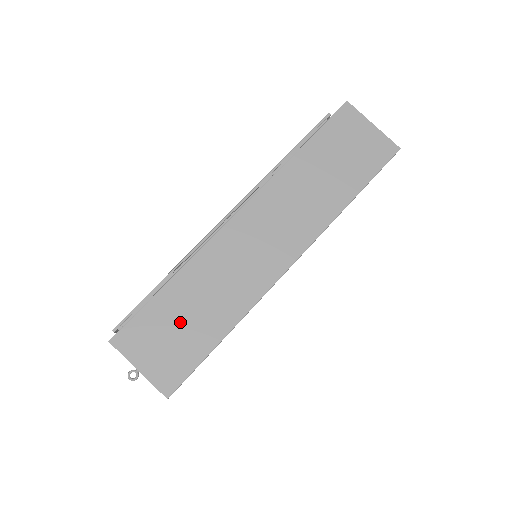
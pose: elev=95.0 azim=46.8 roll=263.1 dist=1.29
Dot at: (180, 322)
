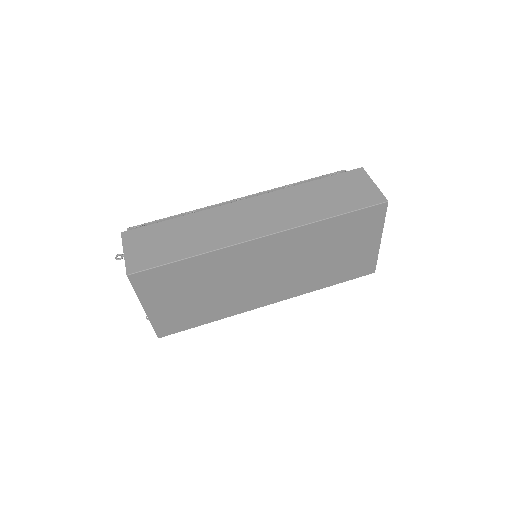
Dot at: (168, 239)
